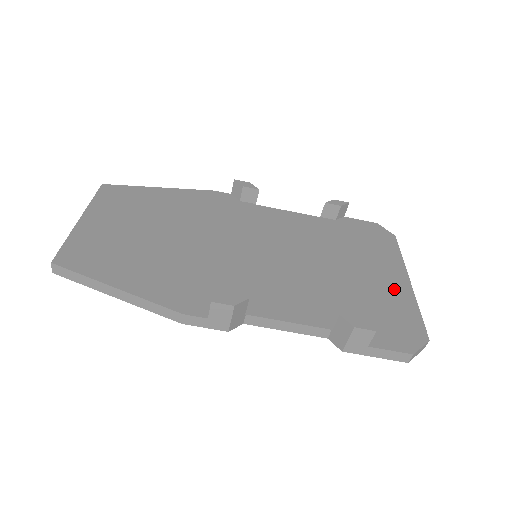
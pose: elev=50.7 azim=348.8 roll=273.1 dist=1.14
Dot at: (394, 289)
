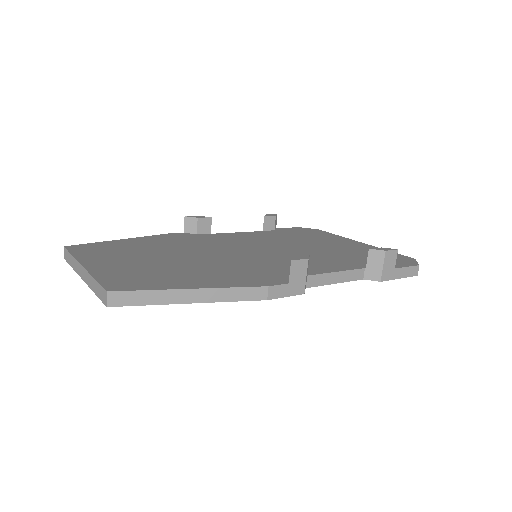
Dot at: (361, 247)
